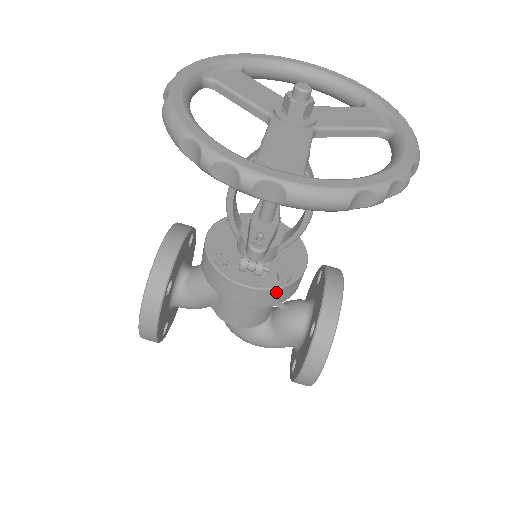
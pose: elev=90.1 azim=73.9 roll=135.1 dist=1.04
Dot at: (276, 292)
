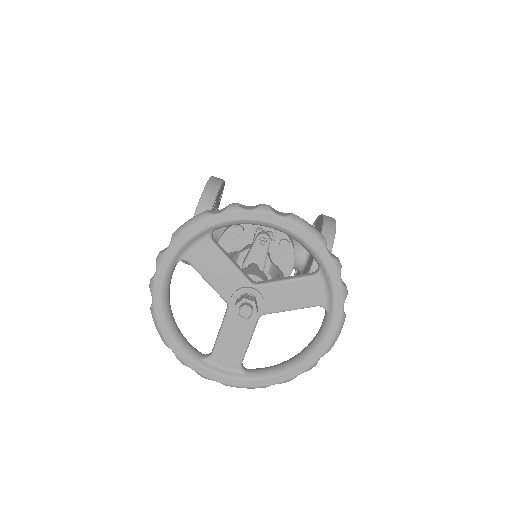
Dot at: occluded
